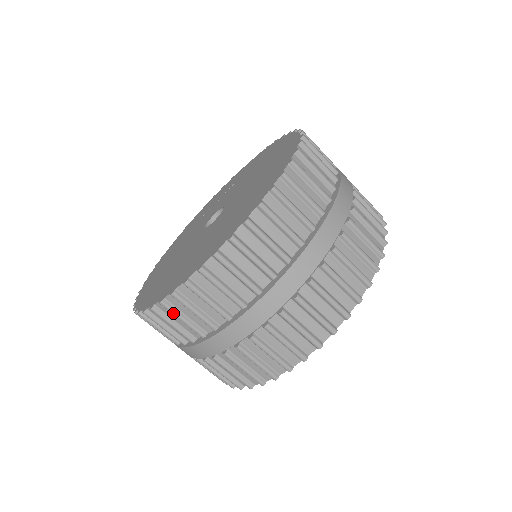
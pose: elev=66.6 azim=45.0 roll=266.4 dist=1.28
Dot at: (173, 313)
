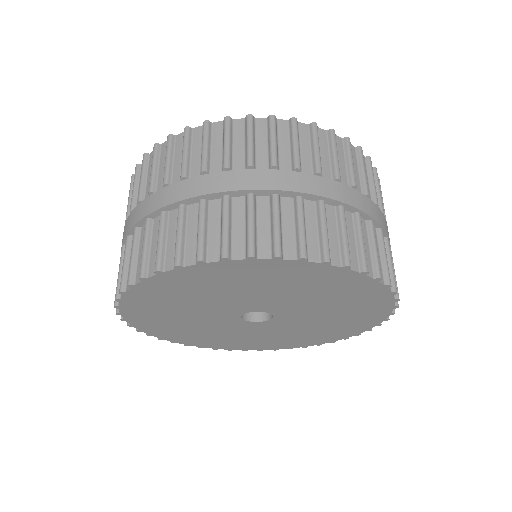
Dot at: (205, 135)
